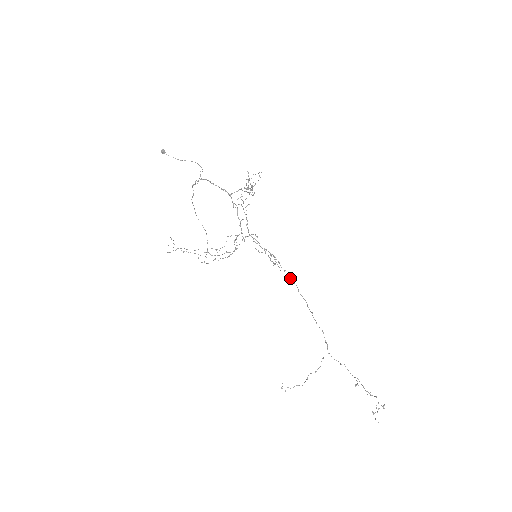
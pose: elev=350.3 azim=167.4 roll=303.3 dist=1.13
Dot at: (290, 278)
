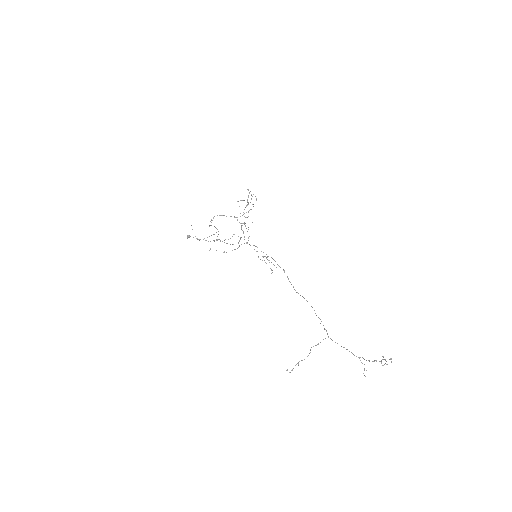
Dot at: occluded
